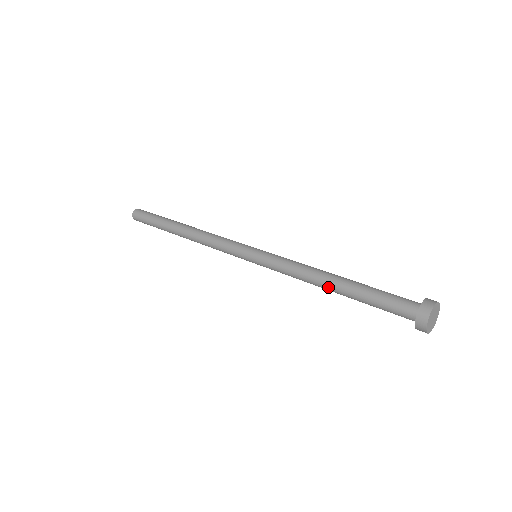
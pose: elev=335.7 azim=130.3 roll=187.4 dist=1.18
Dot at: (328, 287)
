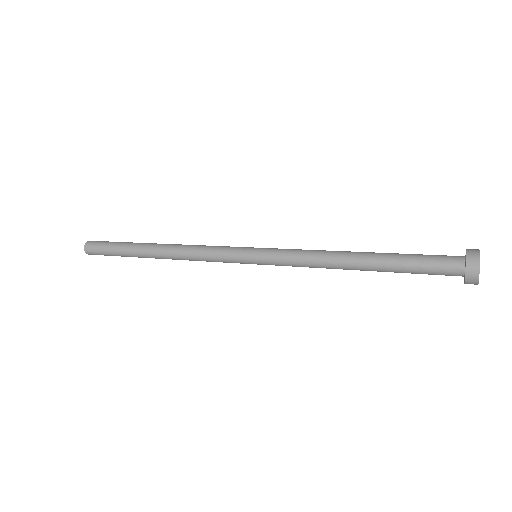
Dot at: (355, 255)
